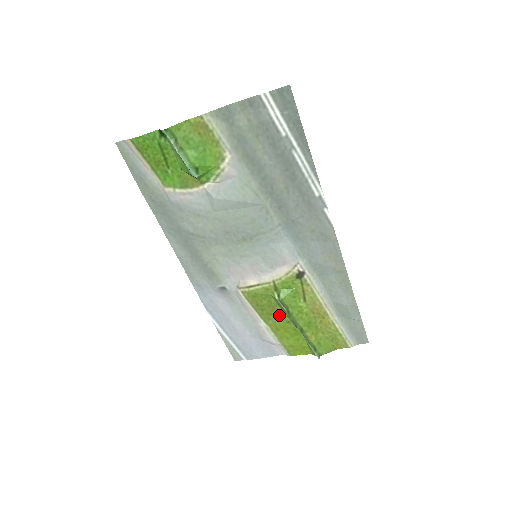
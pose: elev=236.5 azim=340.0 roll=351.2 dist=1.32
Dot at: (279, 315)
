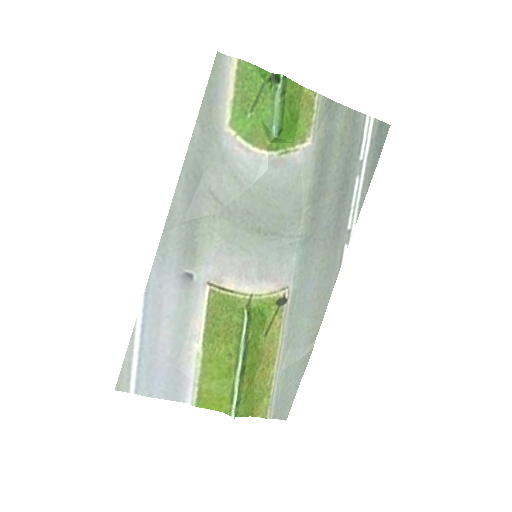
Dot at: (226, 341)
